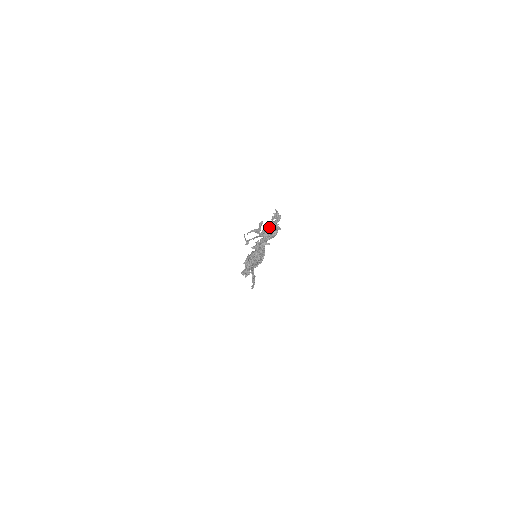
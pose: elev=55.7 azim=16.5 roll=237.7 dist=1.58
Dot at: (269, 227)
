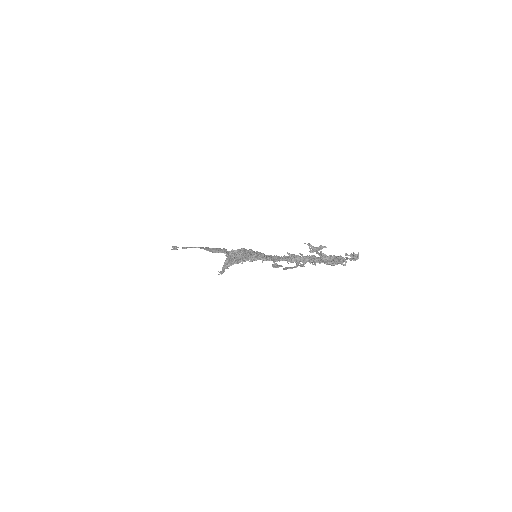
Dot at: (334, 256)
